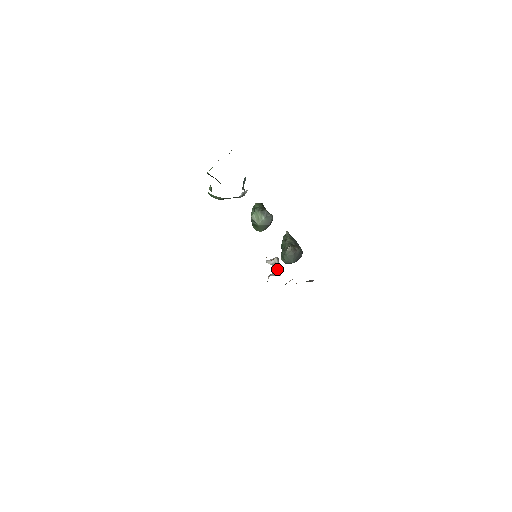
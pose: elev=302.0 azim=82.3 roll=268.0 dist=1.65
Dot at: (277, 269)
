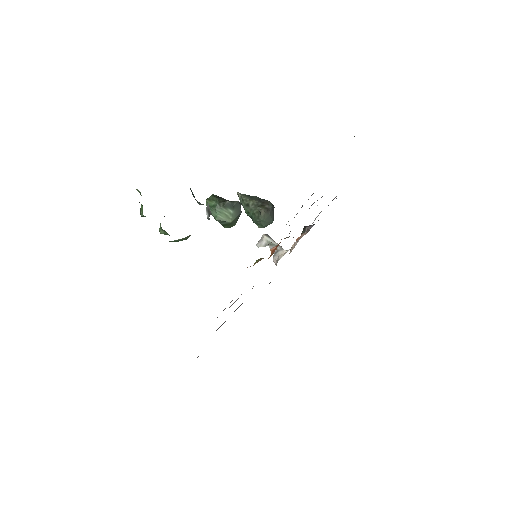
Dot at: occluded
